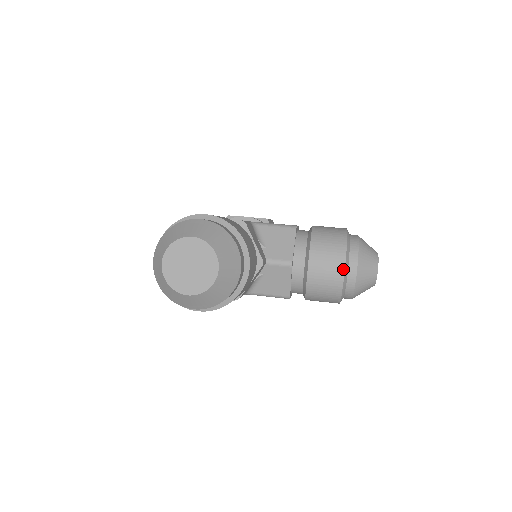
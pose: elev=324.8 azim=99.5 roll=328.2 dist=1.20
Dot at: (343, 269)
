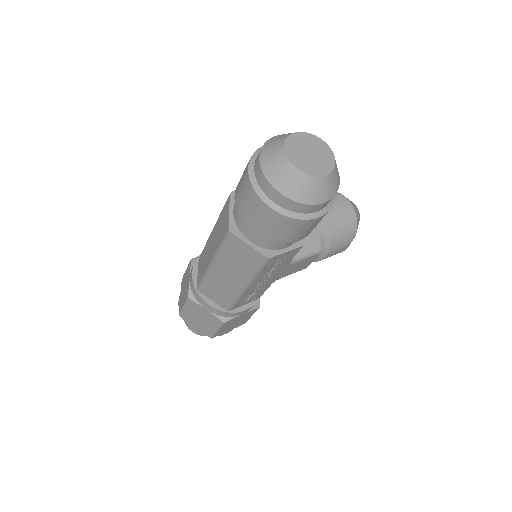
Dot at: (345, 203)
